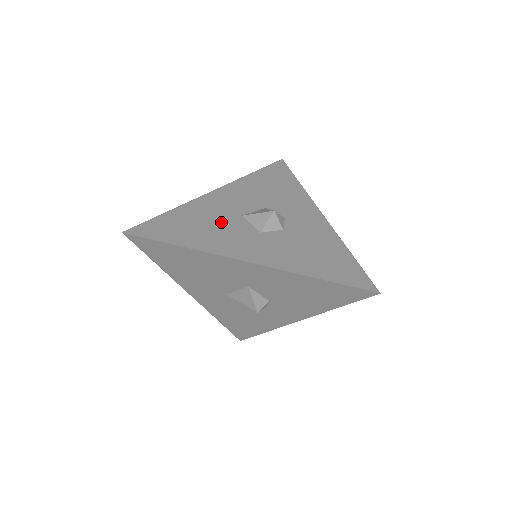
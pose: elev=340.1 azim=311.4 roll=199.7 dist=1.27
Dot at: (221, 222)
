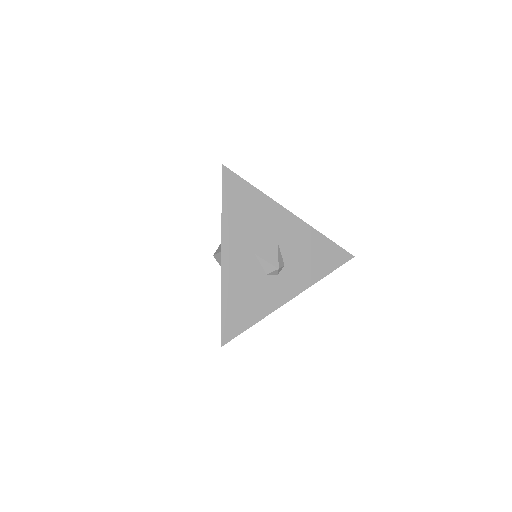
Dot at: occluded
